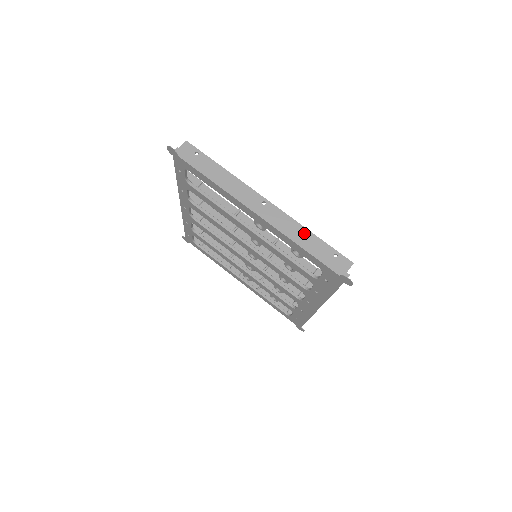
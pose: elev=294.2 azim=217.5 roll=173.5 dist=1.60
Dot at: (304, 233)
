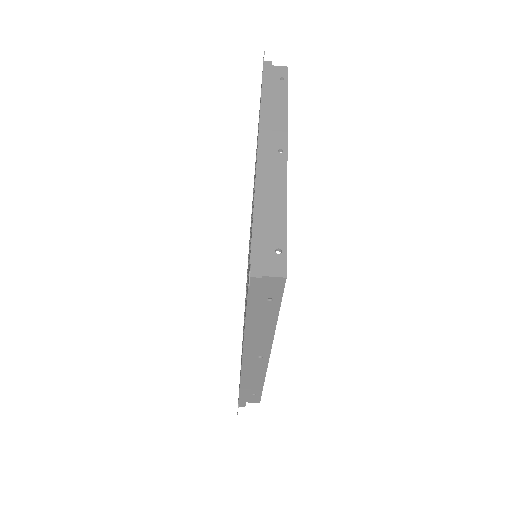
Dot at: (278, 203)
